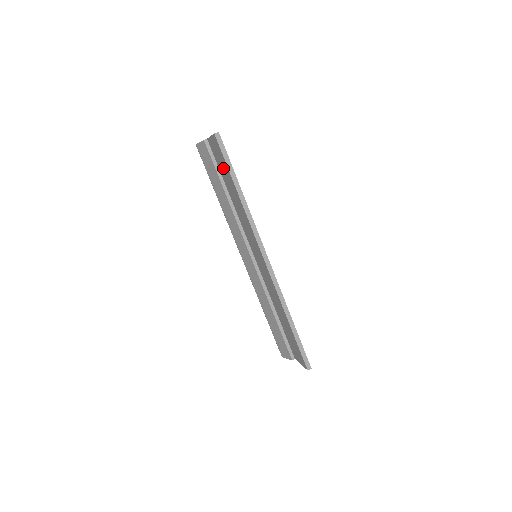
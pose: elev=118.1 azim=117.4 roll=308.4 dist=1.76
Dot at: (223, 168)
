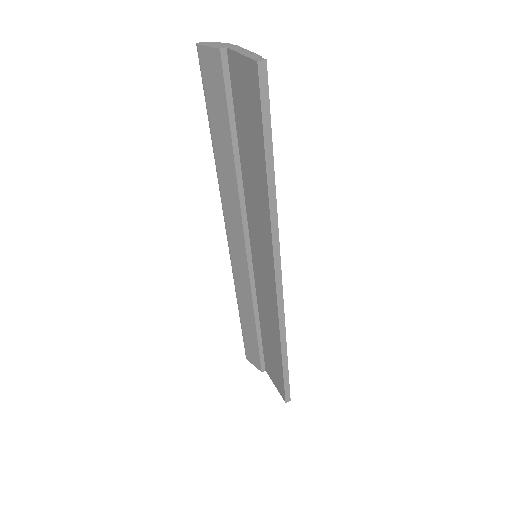
Dot at: (248, 121)
